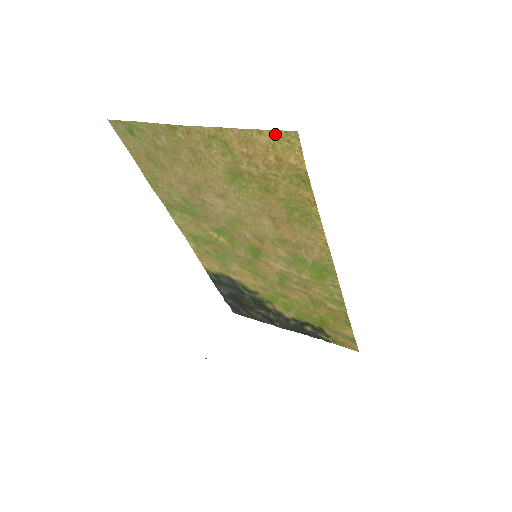
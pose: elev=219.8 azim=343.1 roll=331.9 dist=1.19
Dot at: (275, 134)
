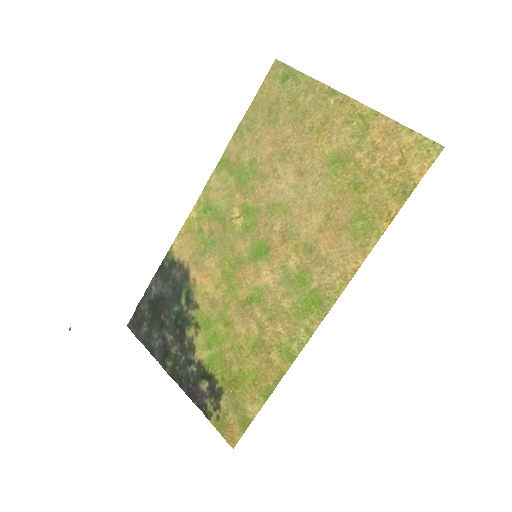
Dot at: (423, 140)
